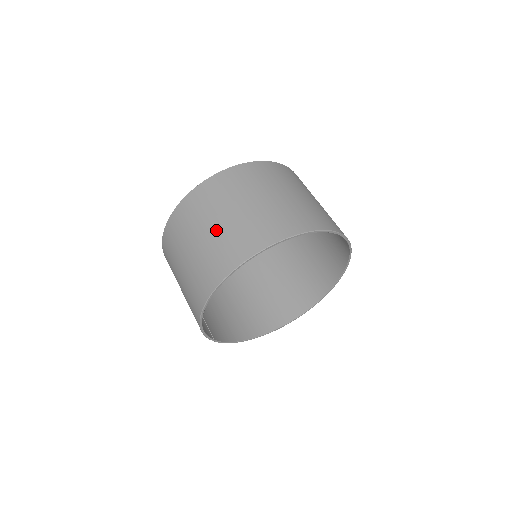
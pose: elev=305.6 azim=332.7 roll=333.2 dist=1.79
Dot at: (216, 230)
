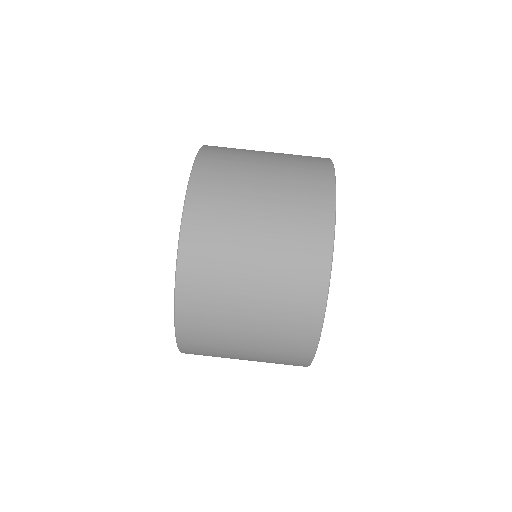
Dot at: occluded
